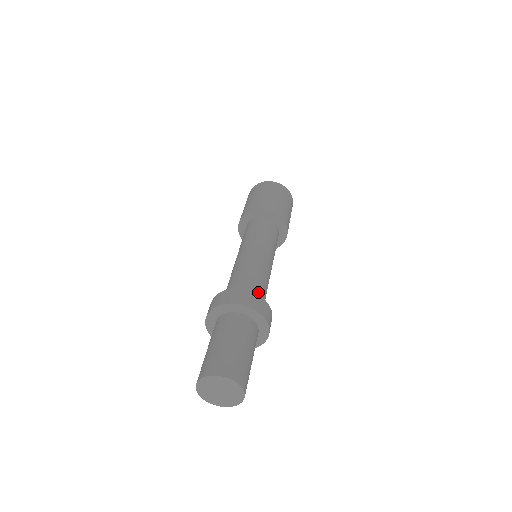
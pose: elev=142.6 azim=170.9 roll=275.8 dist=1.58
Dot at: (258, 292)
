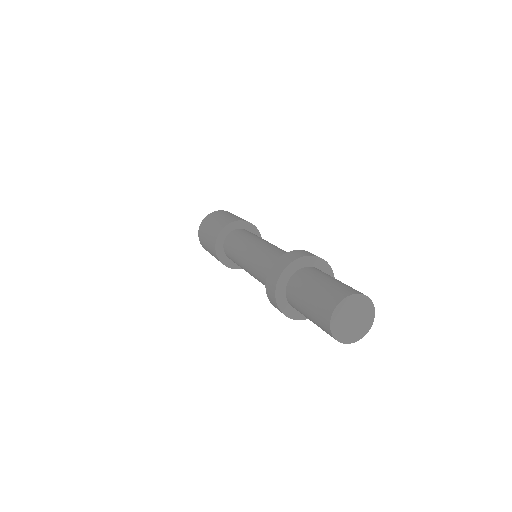
Dot at: occluded
